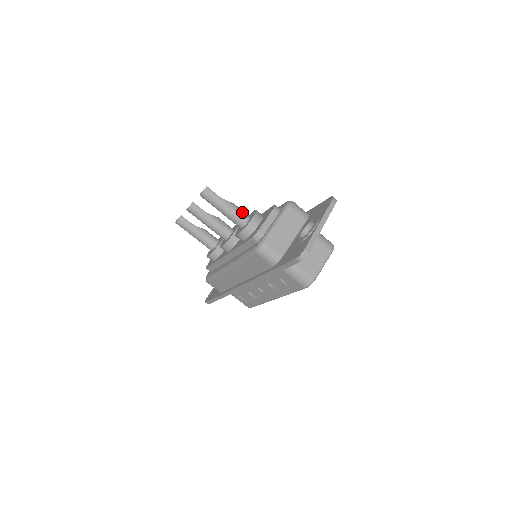
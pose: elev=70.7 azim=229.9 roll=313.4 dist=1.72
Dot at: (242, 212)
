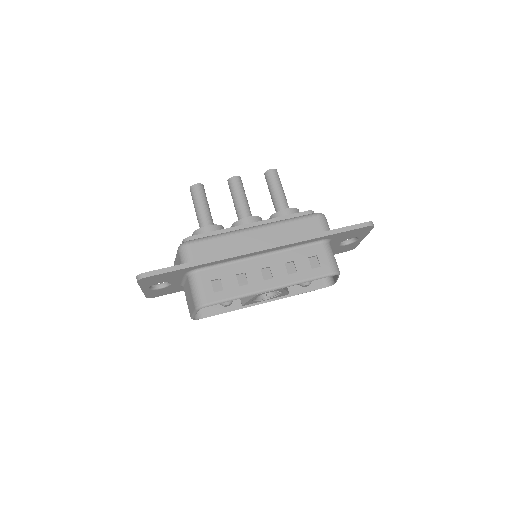
Dot at: occluded
